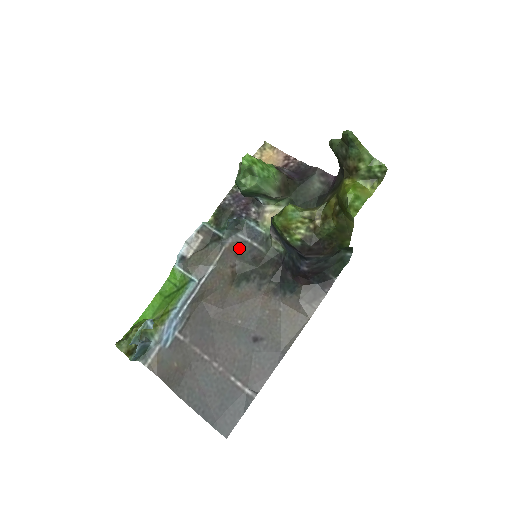
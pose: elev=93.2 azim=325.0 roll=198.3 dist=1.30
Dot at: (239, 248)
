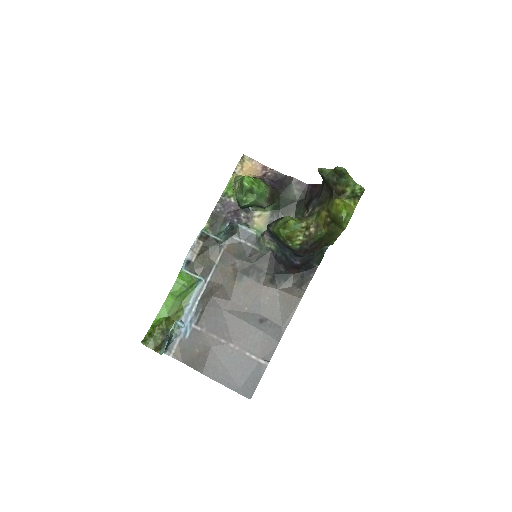
Dot at: (236, 249)
